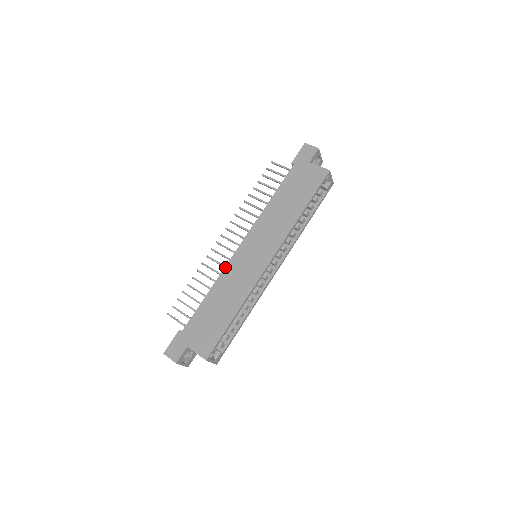
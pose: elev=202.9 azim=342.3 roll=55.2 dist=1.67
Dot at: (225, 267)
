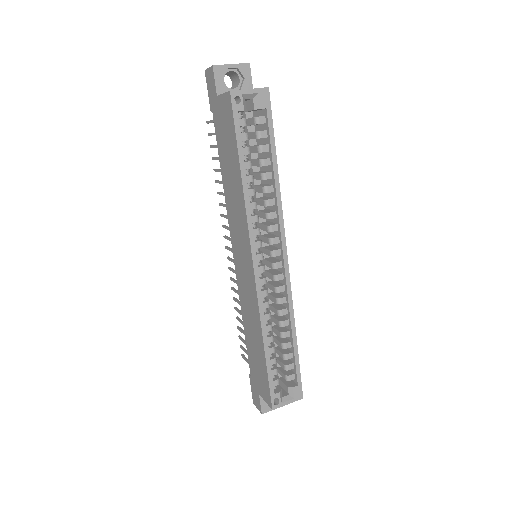
Dot at: (238, 289)
